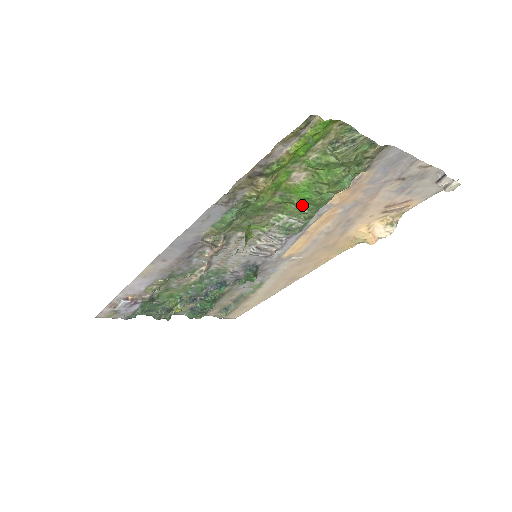
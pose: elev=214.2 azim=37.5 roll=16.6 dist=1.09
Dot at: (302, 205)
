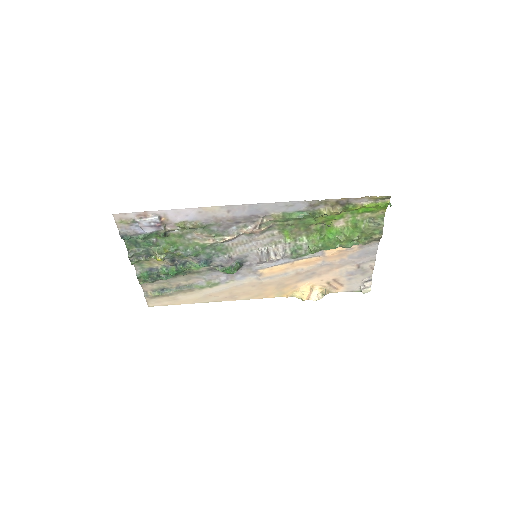
Dot at: (322, 240)
